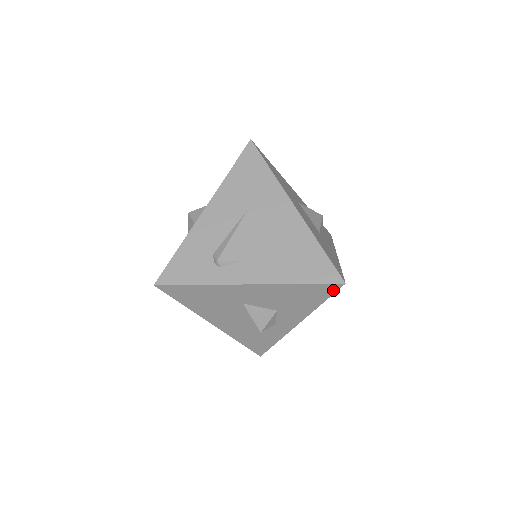
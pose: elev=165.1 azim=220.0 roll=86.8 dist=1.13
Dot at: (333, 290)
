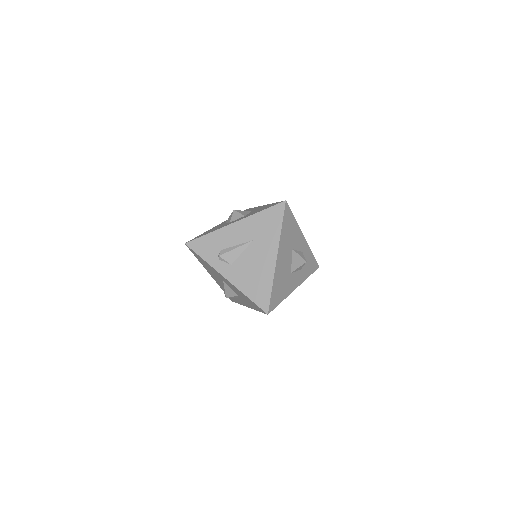
Dot at: (263, 312)
